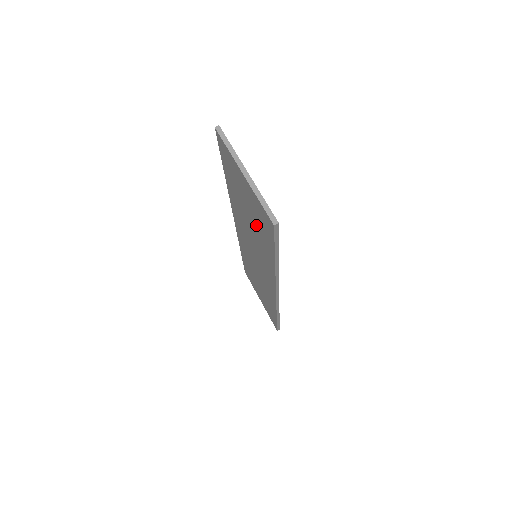
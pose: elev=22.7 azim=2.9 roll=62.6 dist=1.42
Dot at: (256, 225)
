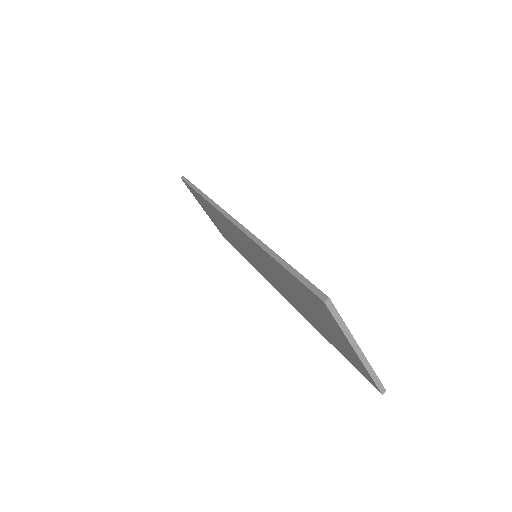
Dot at: (318, 323)
